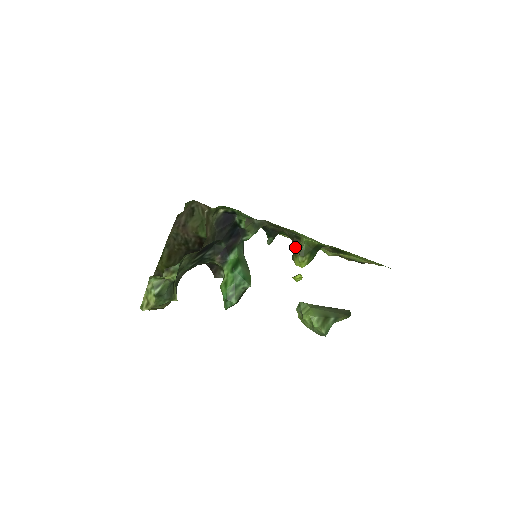
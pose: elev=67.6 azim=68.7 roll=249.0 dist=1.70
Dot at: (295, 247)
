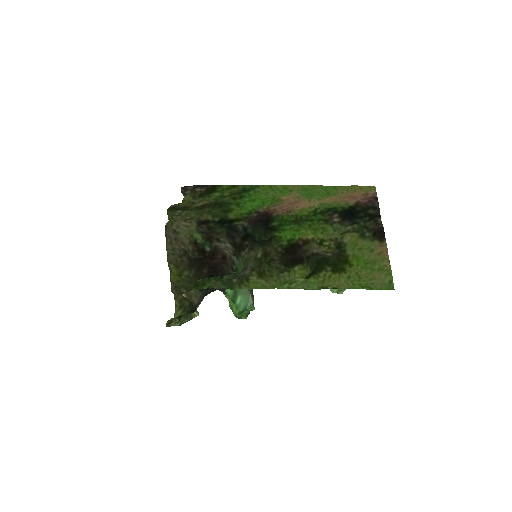
Dot at: occluded
